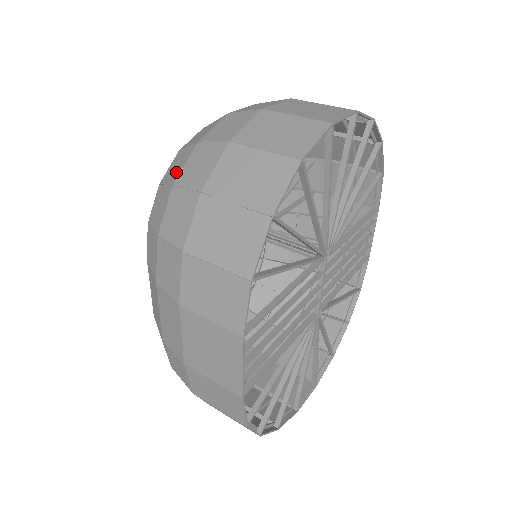
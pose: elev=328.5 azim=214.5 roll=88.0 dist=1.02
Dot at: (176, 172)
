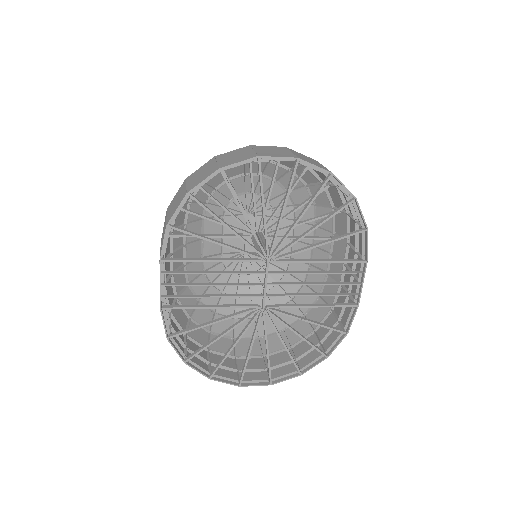
Dot at: occluded
